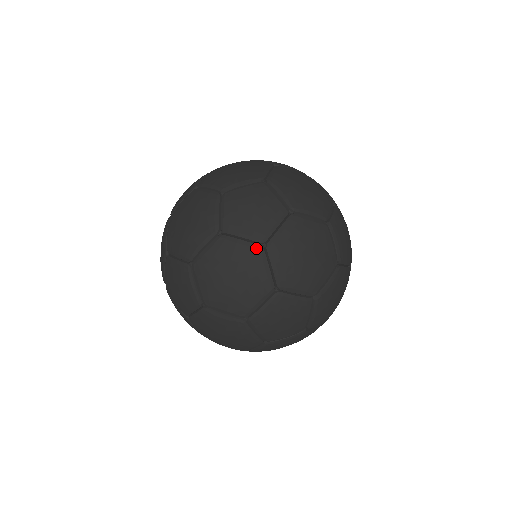
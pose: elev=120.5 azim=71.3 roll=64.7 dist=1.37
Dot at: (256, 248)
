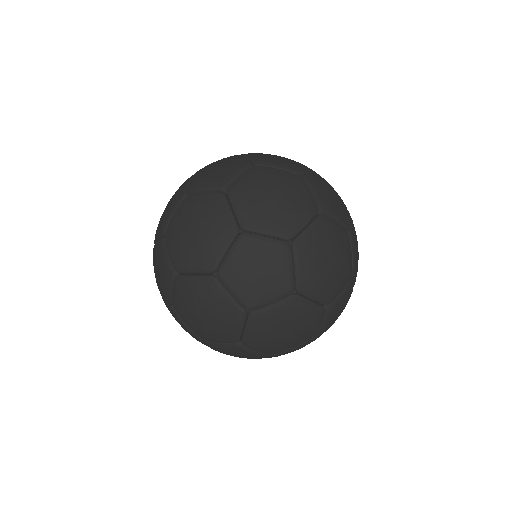
Dot at: occluded
